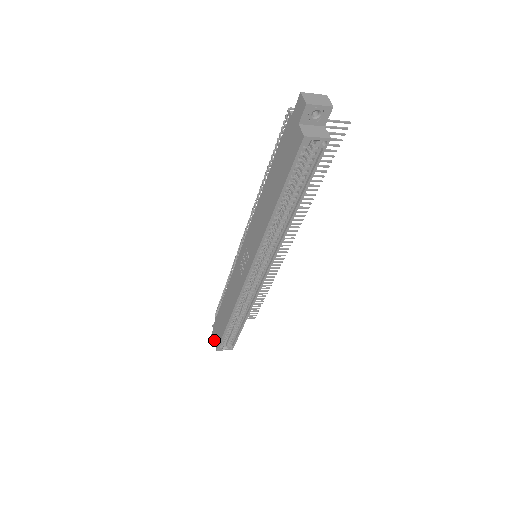
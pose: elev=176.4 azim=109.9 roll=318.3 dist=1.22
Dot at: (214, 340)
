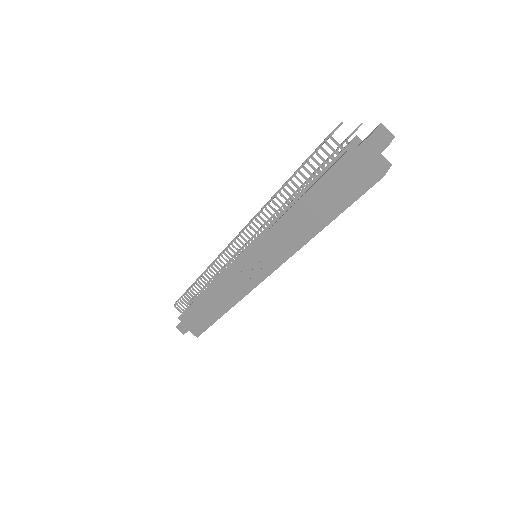
Dot at: (188, 330)
